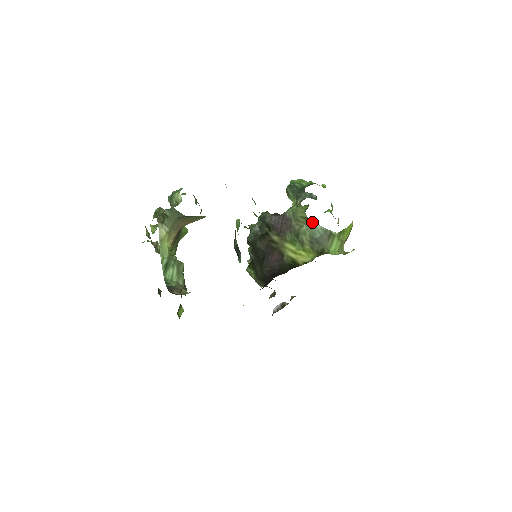
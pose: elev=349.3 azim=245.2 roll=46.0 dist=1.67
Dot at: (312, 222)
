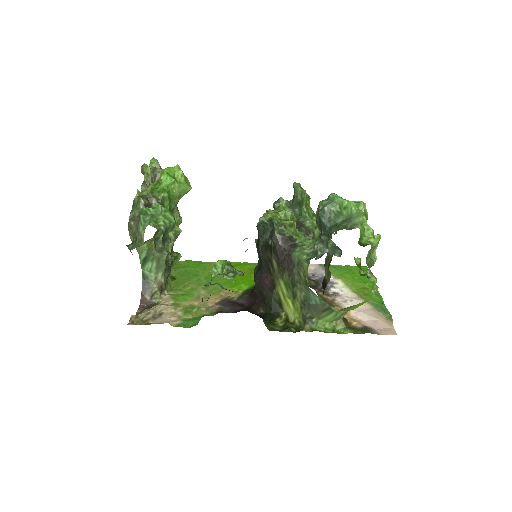
Dot at: (311, 290)
